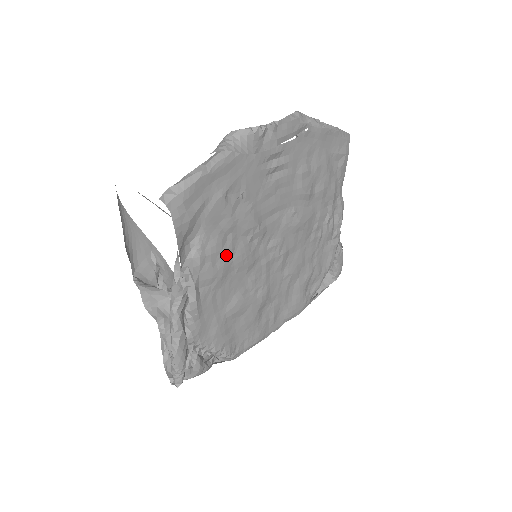
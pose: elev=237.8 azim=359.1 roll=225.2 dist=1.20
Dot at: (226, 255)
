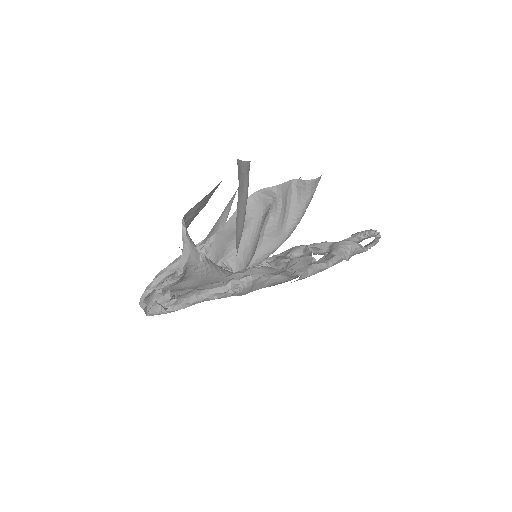
Dot at: occluded
